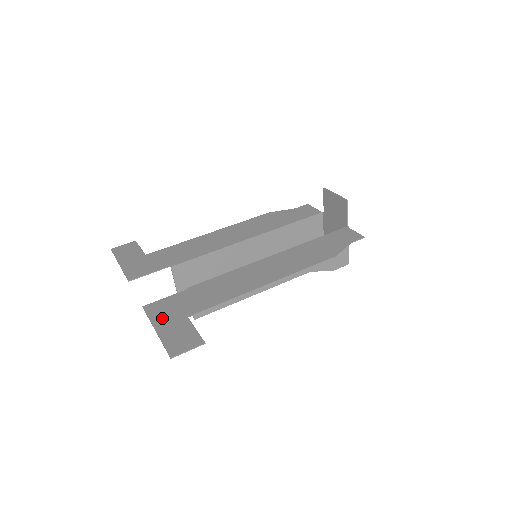
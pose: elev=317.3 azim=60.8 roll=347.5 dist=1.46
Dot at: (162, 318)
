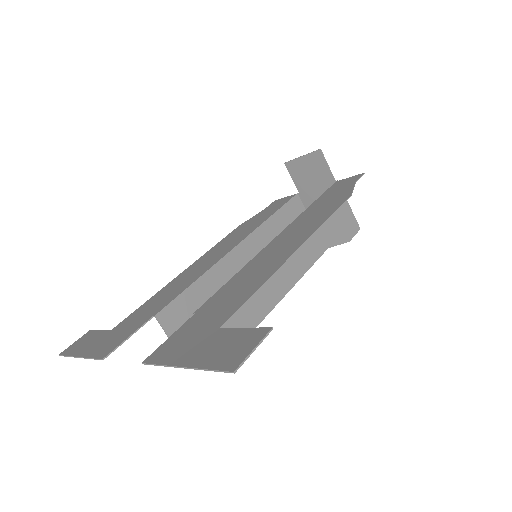
Dot at: (182, 352)
